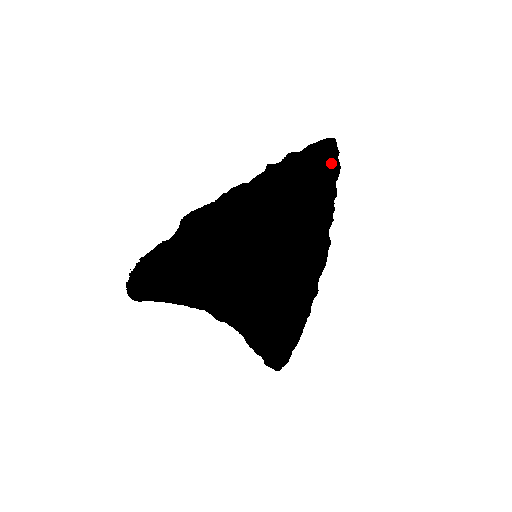
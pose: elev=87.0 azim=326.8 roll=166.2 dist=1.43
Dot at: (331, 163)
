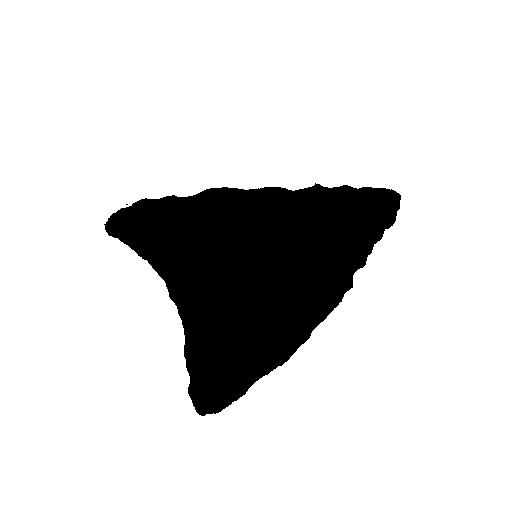
Dot at: (385, 205)
